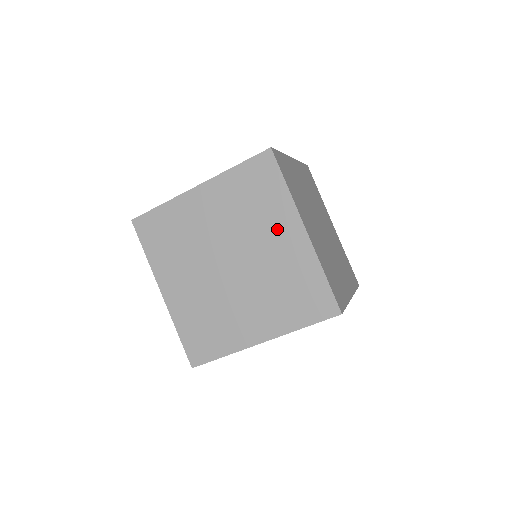
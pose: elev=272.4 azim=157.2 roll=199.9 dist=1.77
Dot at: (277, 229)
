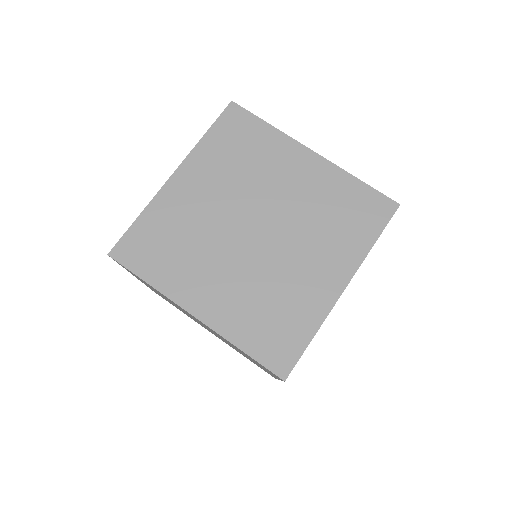
Dot at: (285, 166)
